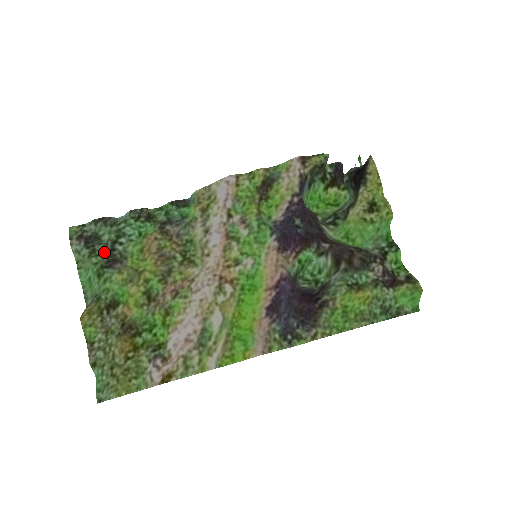
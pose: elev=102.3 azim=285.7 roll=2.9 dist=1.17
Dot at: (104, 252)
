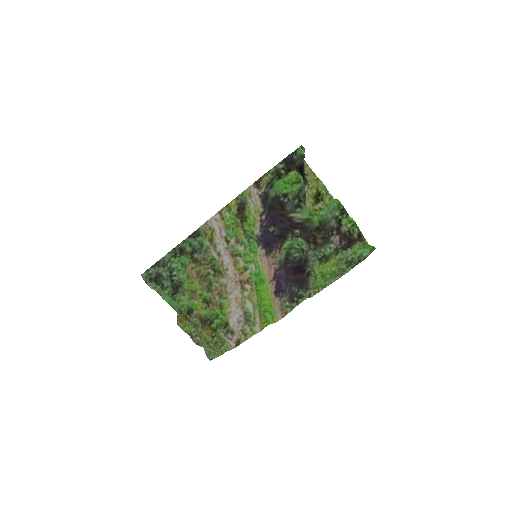
Dot at: (168, 285)
